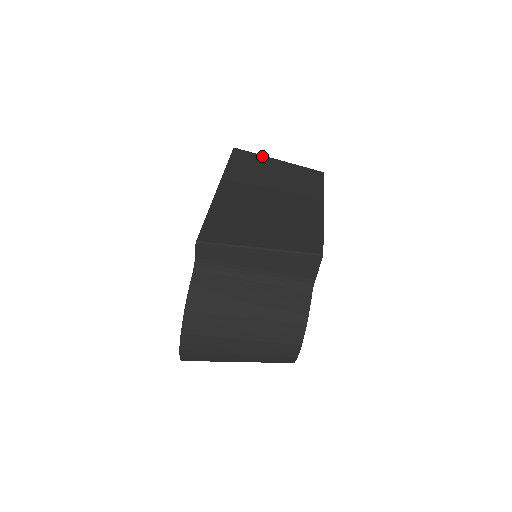
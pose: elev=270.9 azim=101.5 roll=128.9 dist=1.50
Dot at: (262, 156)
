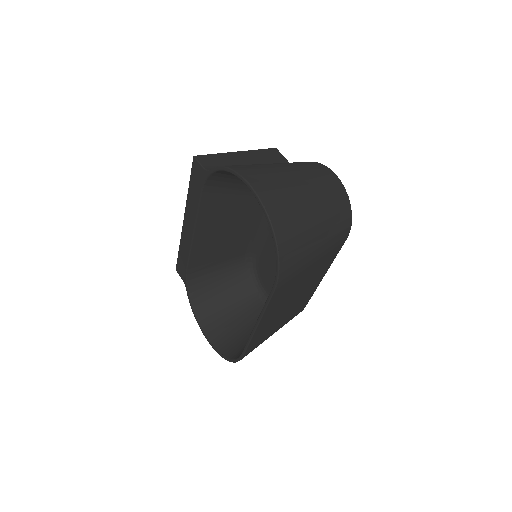
Dot at: occluded
